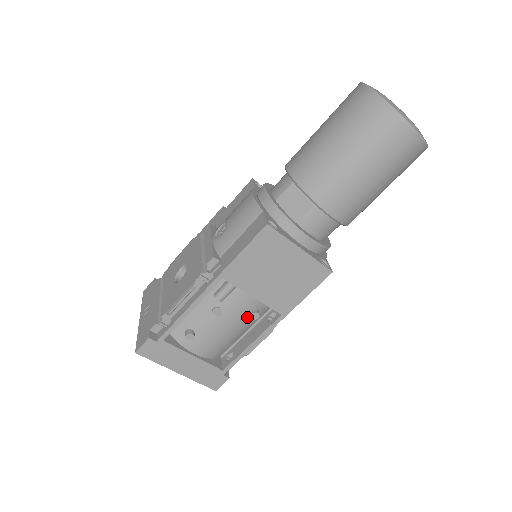
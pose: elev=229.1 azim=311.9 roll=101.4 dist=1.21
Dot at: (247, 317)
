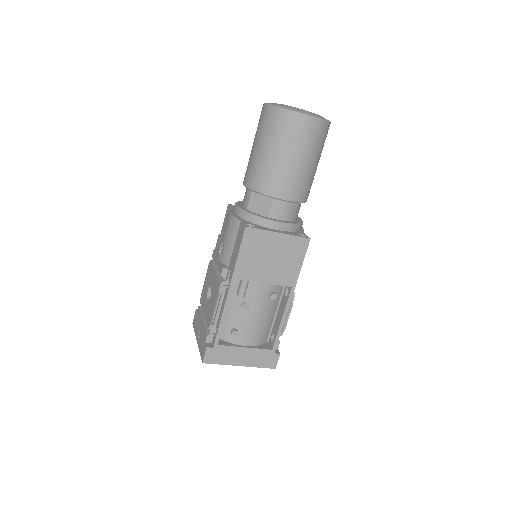
Dot at: (268, 301)
